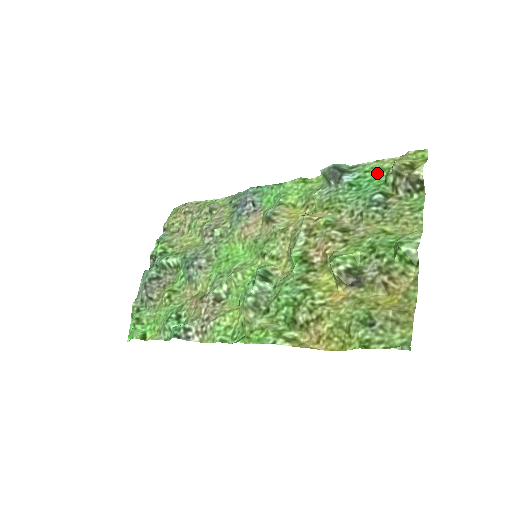
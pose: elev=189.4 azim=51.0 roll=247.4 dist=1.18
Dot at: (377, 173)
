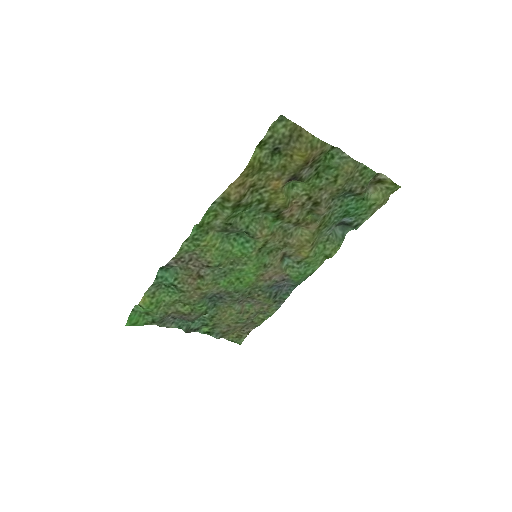
Dot at: (365, 208)
